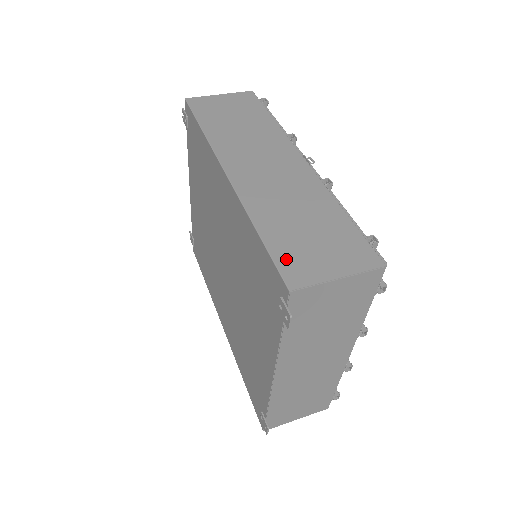
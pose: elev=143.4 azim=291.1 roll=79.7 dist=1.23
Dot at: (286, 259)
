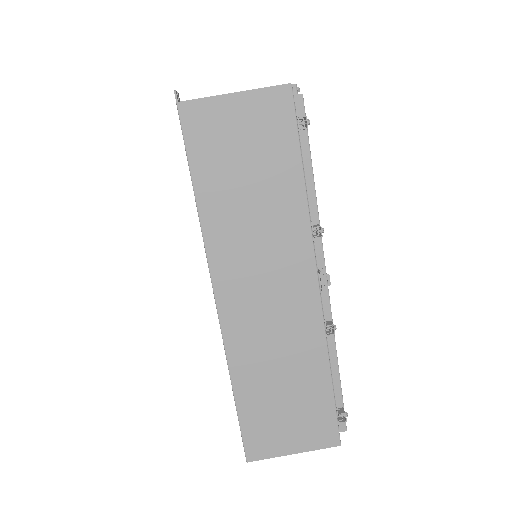
Dot at: (253, 431)
